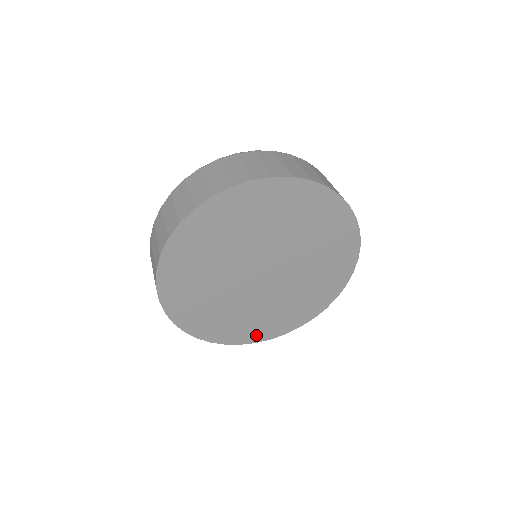
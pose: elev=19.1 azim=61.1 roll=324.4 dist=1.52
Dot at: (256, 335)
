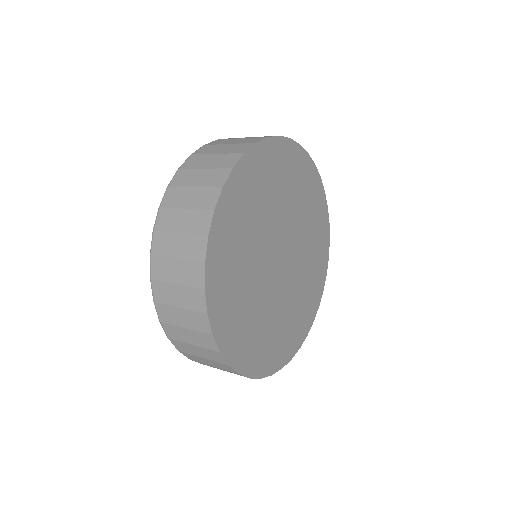
Dot at: (228, 338)
